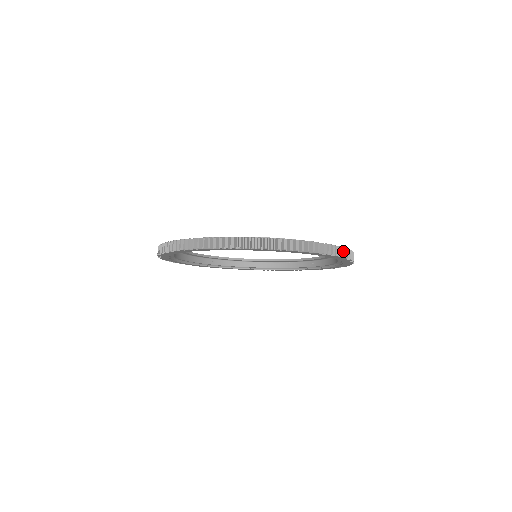
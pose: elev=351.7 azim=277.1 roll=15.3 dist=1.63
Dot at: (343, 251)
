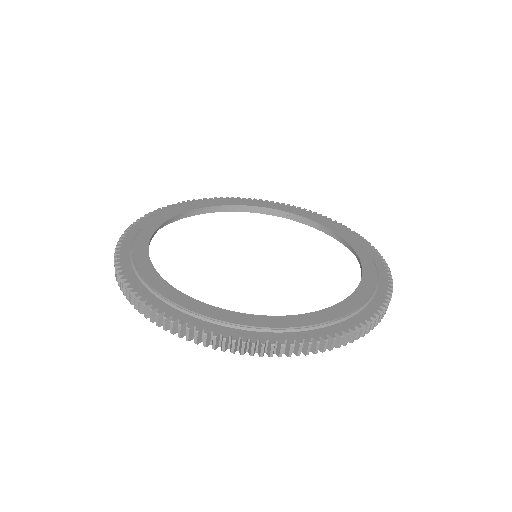
Dot at: occluded
